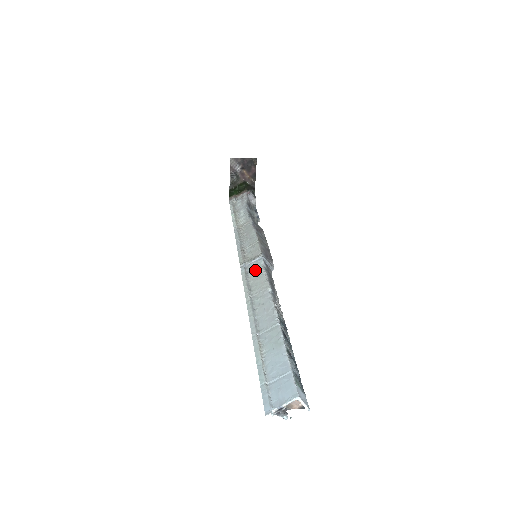
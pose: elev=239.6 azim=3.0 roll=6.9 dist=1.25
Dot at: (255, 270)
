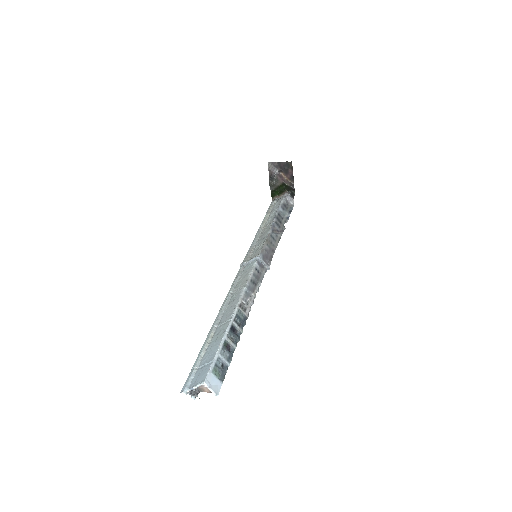
Dot at: (247, 269)
